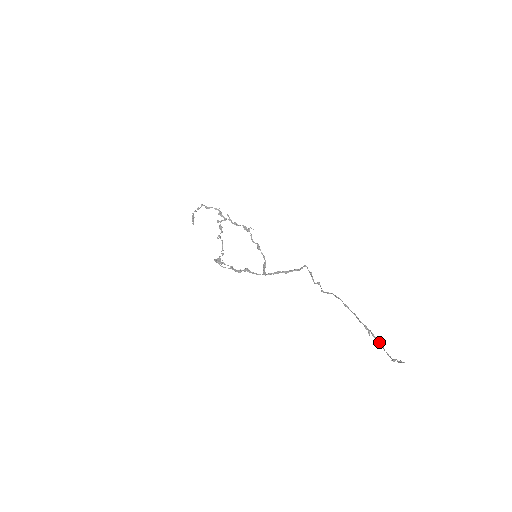
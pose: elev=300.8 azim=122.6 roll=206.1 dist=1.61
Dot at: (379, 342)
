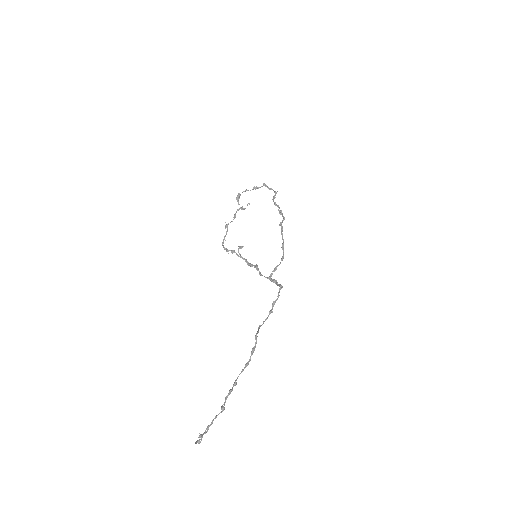
Dot at: (221, 408)
